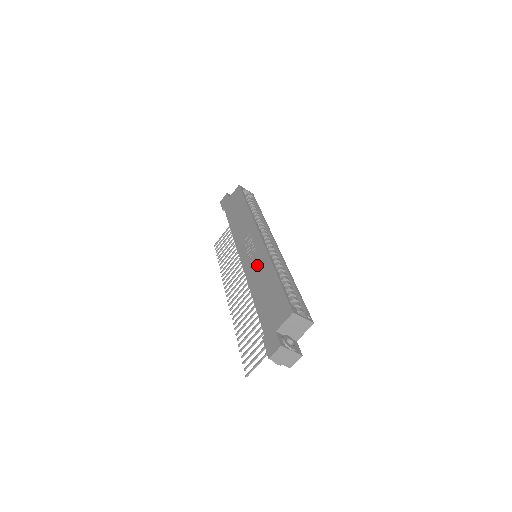
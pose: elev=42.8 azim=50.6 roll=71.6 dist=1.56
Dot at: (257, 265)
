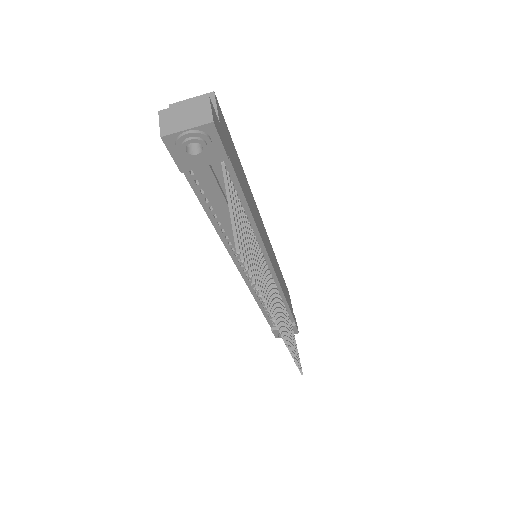
Dot at: occluded
